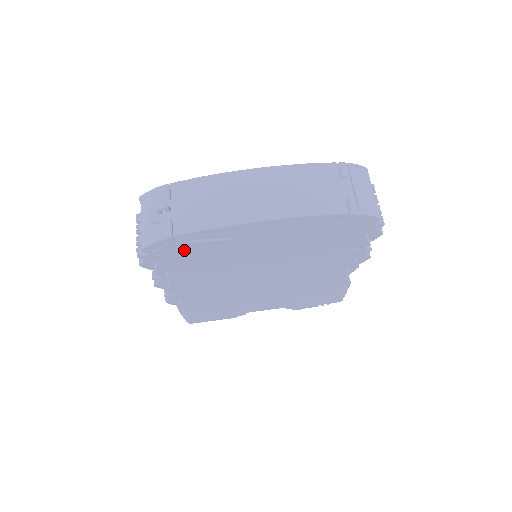
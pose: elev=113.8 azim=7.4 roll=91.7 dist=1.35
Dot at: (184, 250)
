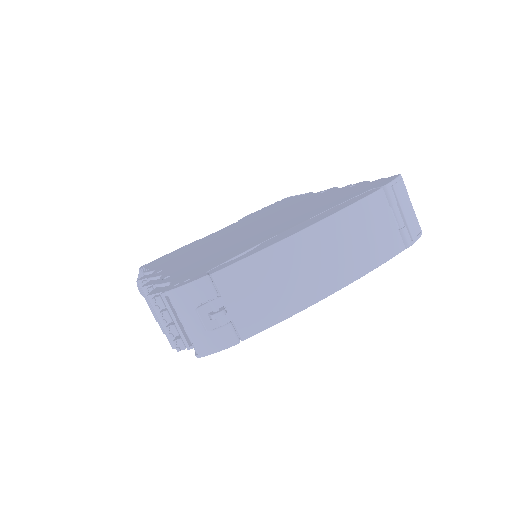
Dot at: occluded
